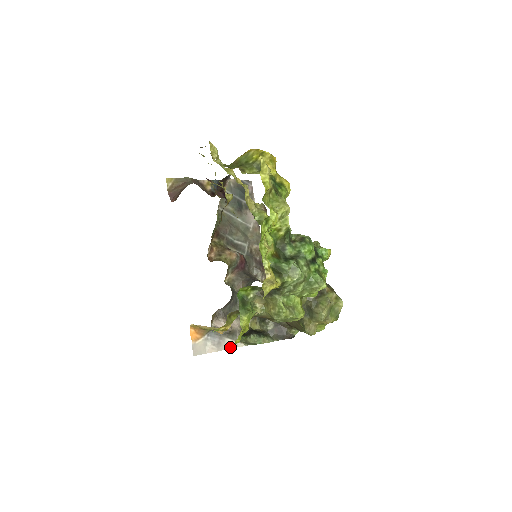
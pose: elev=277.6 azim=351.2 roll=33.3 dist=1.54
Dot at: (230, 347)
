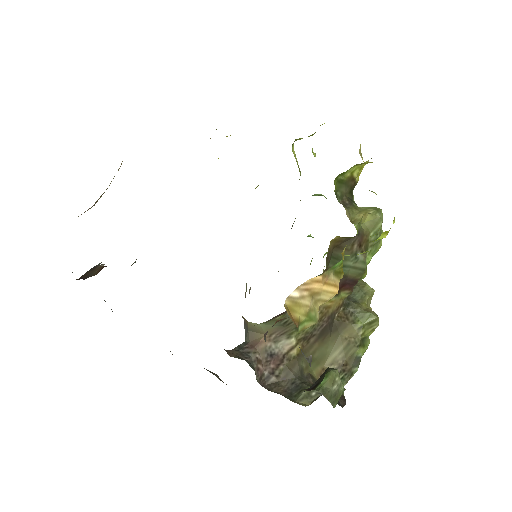
Dot at: occluded
